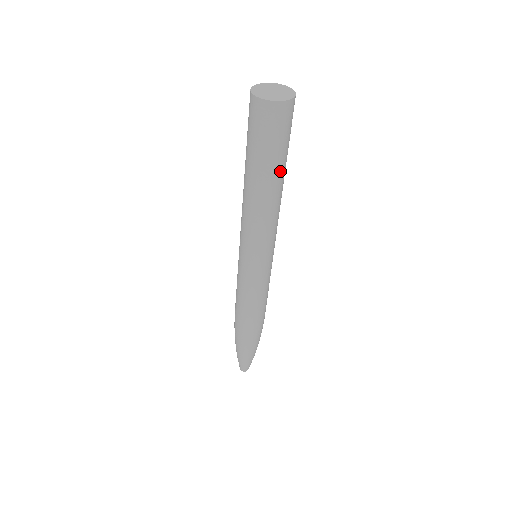
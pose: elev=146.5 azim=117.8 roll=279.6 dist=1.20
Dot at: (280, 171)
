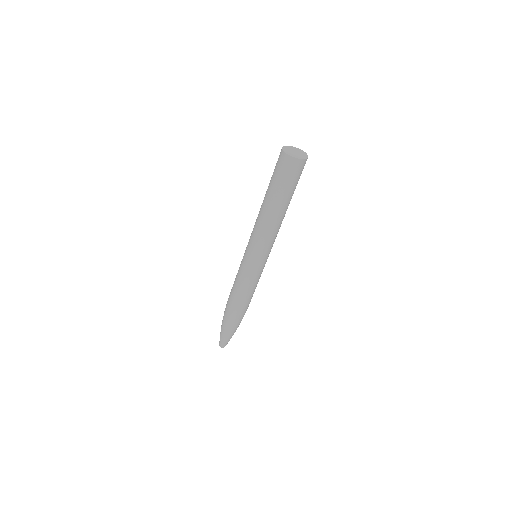
Dot at: (285, 201)
